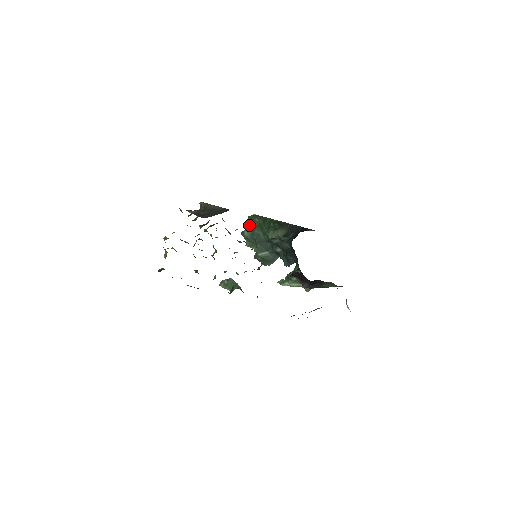
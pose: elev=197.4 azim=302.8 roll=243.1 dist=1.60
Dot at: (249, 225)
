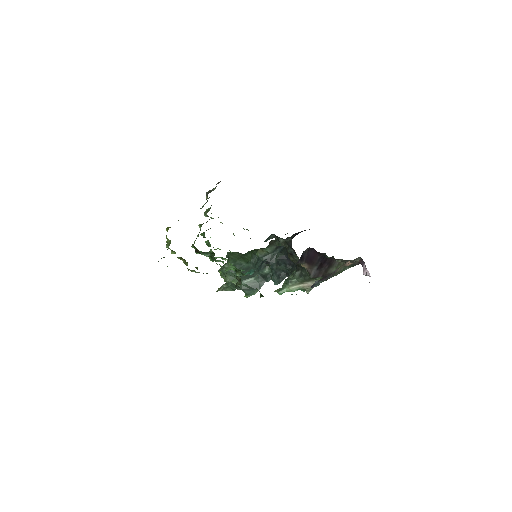
Dot at: (229, 259)
